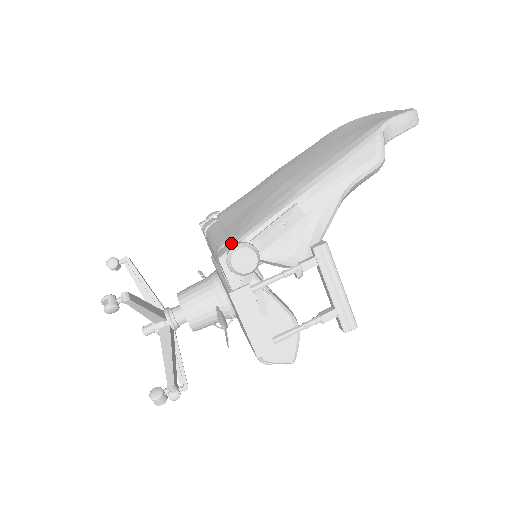
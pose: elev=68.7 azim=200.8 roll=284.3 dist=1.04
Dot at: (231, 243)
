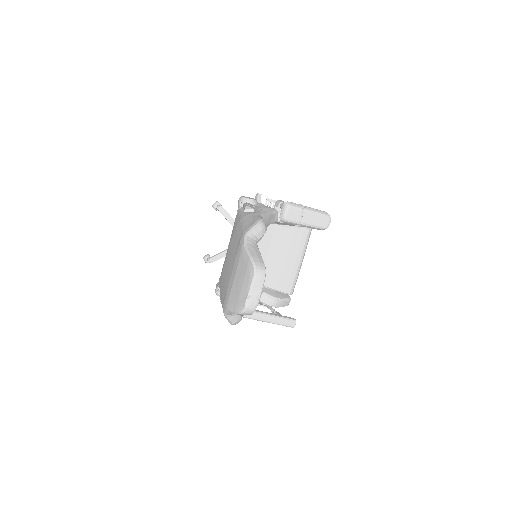
Dot at: (219, 280)
